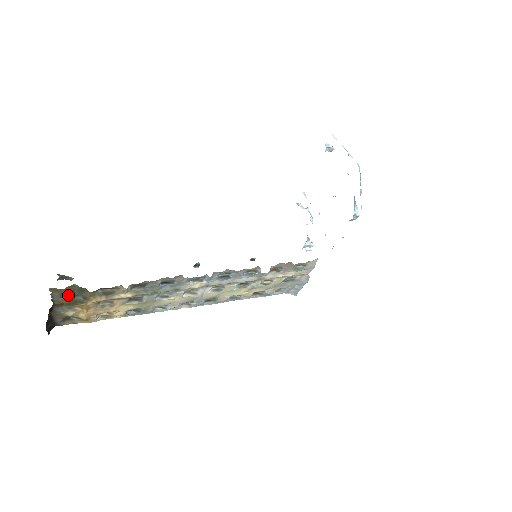
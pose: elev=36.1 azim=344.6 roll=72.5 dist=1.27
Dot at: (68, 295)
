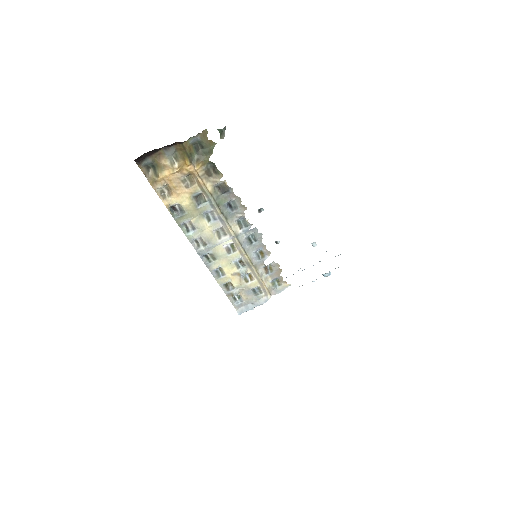
Dot at: (195, 147)
